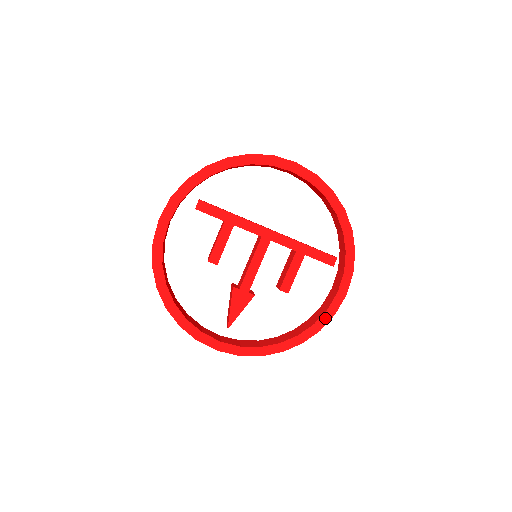
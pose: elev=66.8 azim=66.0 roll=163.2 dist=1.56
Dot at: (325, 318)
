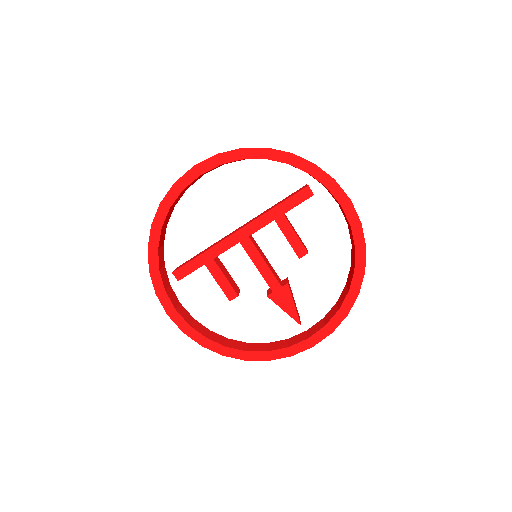
Dot at: (357, 235)
